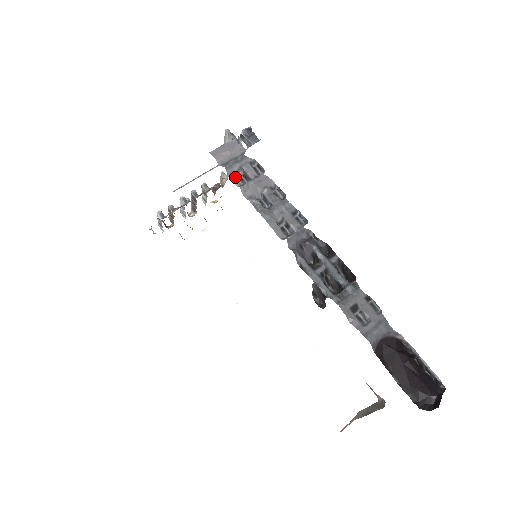
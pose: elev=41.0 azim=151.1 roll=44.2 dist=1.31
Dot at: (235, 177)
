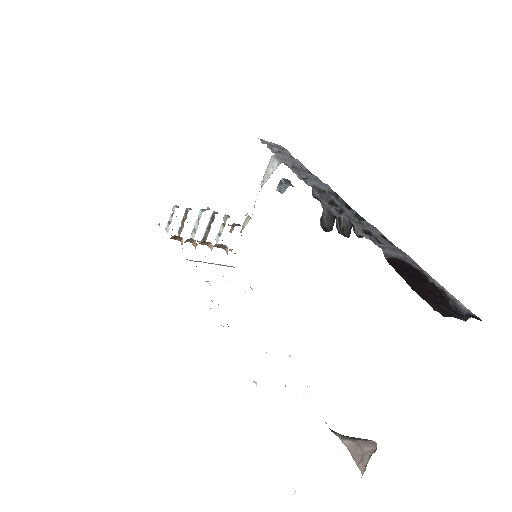
Dot at: (273, 151)
